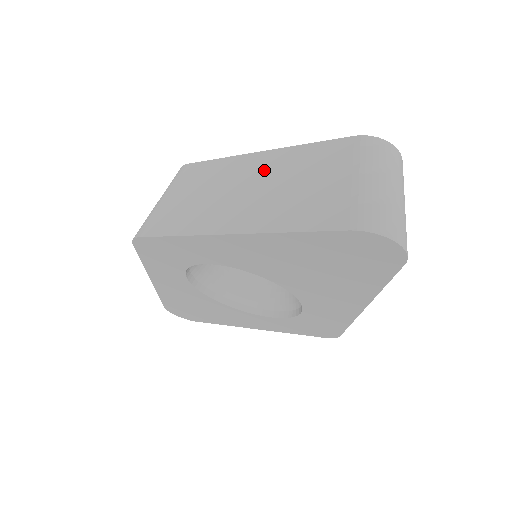
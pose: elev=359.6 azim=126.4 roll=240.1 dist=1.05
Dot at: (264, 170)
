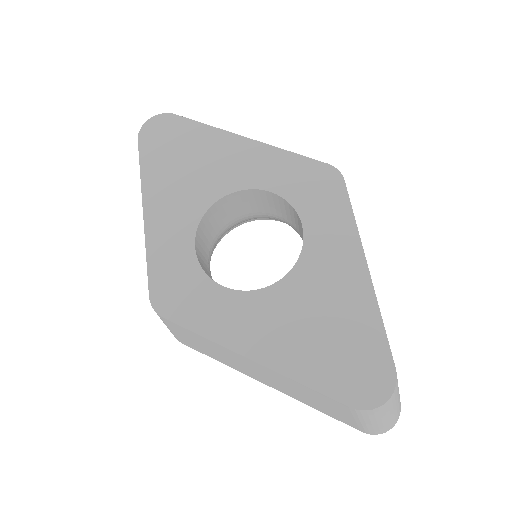
Dot at: (268, 374)
